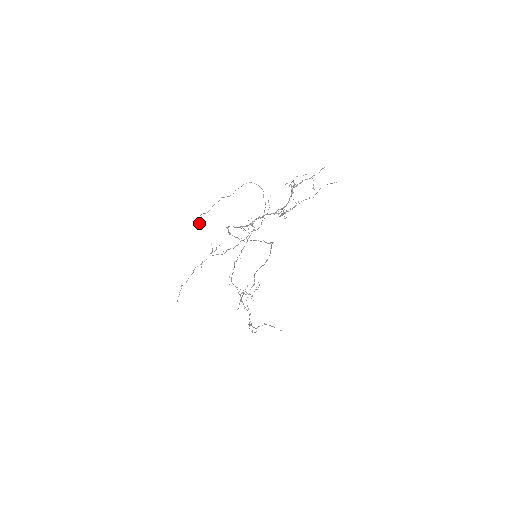
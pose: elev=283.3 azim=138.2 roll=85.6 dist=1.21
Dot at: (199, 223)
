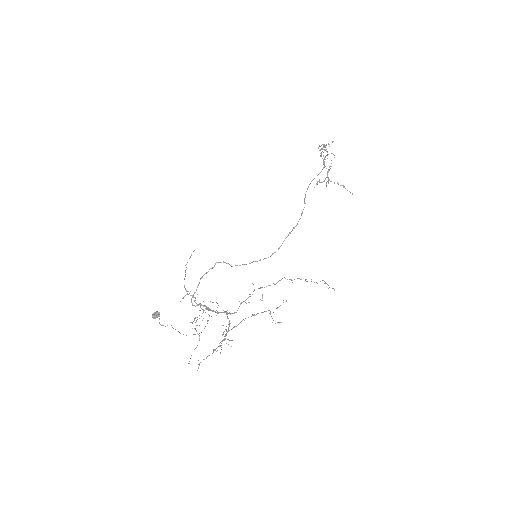
Dot at: (155, 316)
